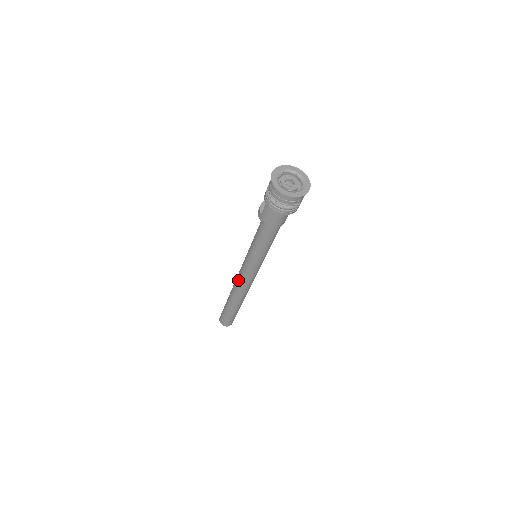
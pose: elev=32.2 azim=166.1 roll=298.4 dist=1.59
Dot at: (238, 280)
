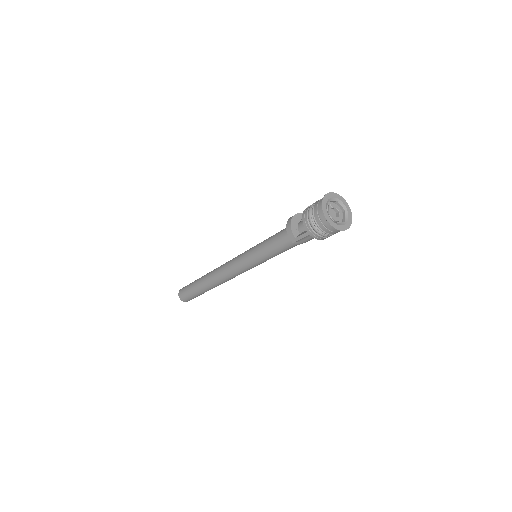
Dot at: (227, 274)
